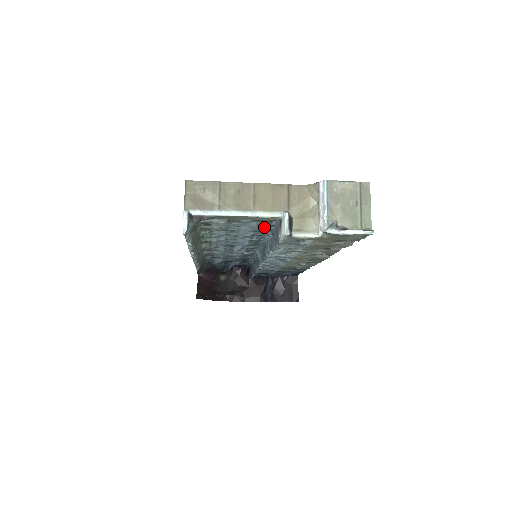
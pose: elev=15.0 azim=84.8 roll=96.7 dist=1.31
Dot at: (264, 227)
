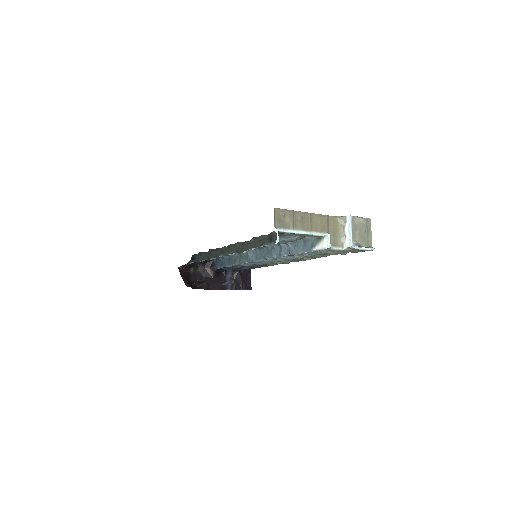
Dot at: occluded
